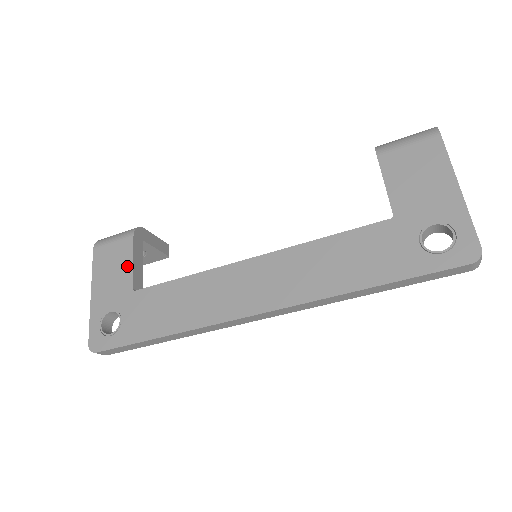
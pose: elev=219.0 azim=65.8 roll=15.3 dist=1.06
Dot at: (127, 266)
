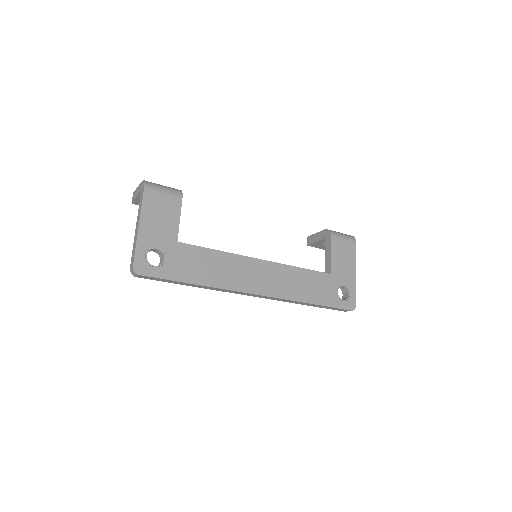
Dot at: (175, 220)
